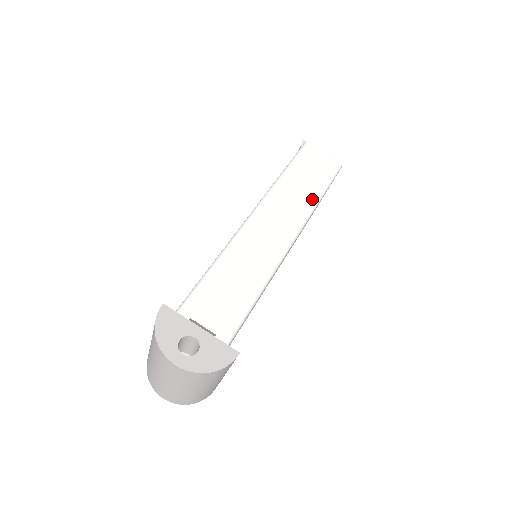
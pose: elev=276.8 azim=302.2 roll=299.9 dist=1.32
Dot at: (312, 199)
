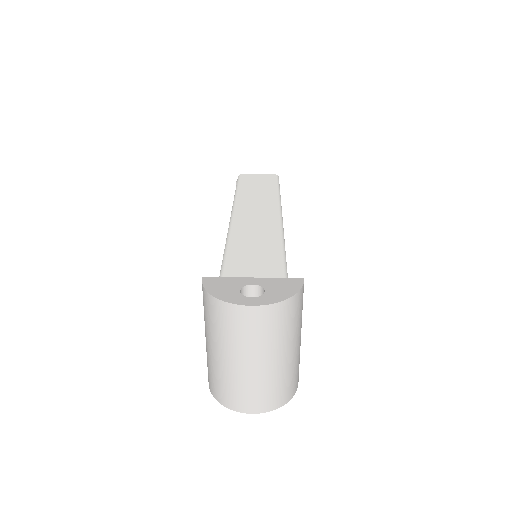
Dot at: (273, 195)
